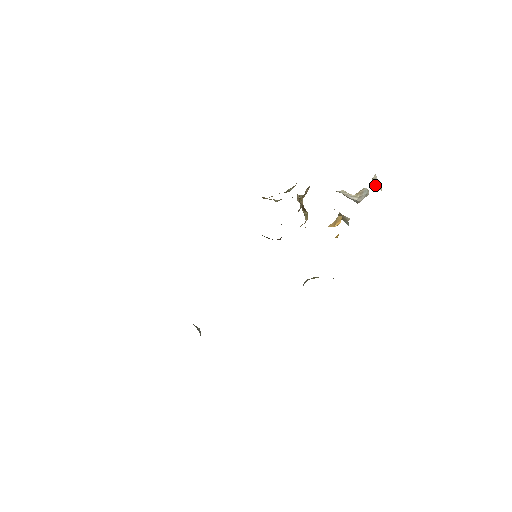
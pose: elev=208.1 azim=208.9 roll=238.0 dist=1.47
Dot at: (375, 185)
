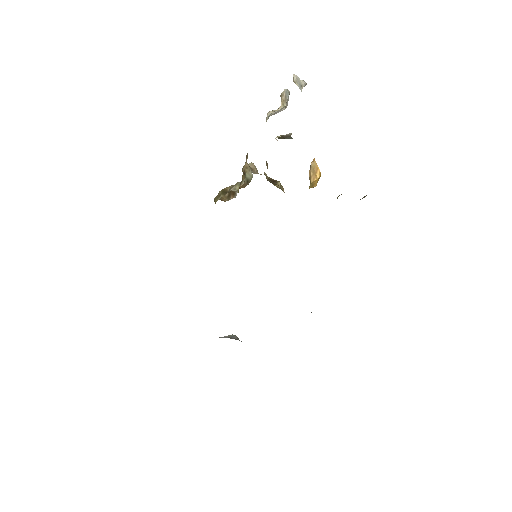
Dot at: (301, 86)
